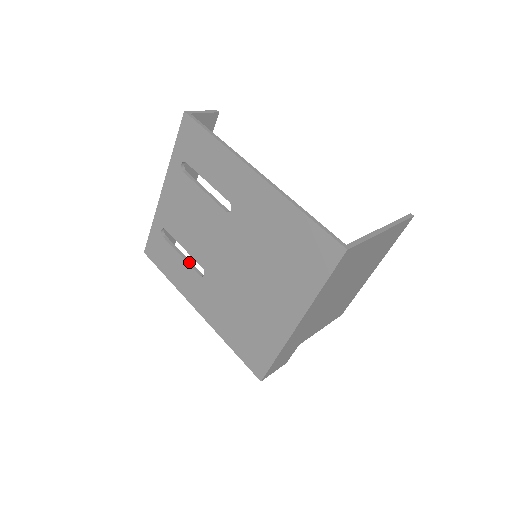
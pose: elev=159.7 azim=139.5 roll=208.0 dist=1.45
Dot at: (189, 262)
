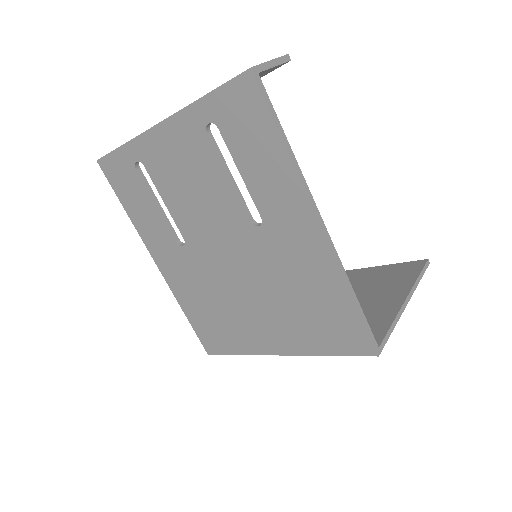
Dot at: (166, 218)
